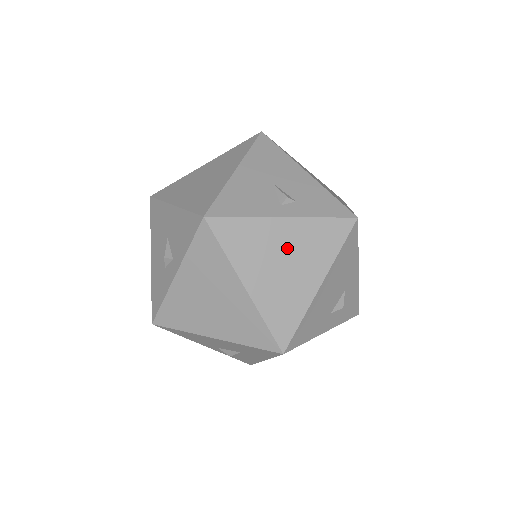
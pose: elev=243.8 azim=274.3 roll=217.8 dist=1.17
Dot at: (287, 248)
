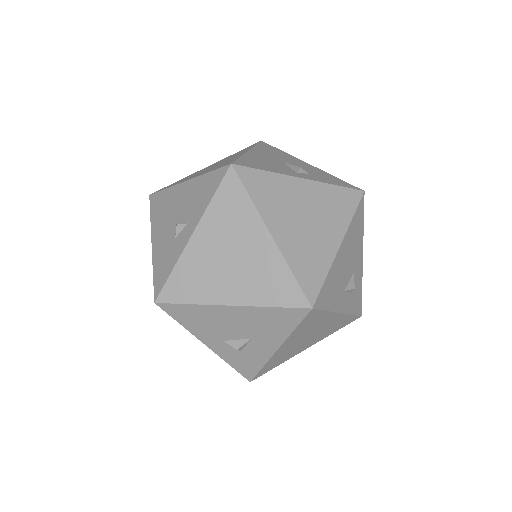
Dot at: (307, 205)
